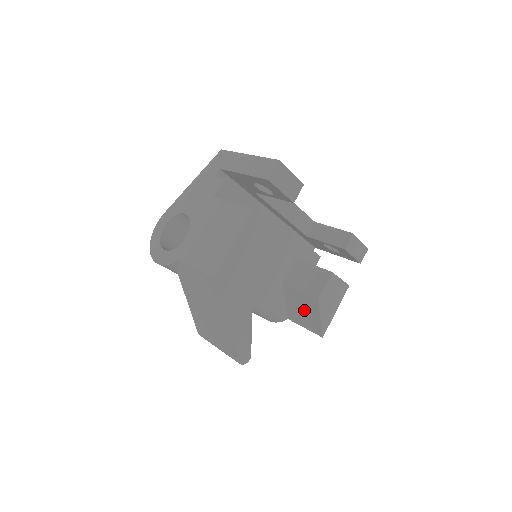
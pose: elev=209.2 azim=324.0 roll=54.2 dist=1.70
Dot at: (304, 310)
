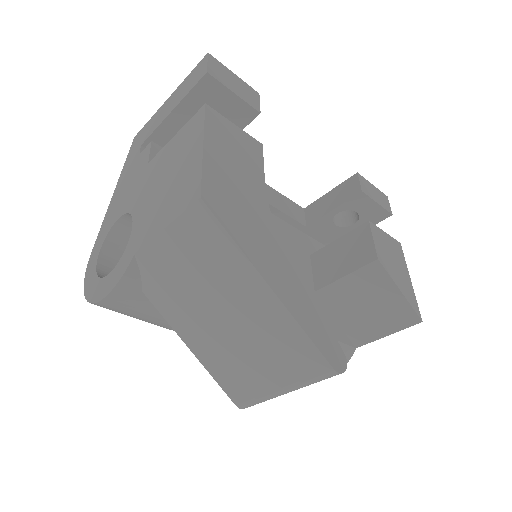
Dot at: (369, 303)
